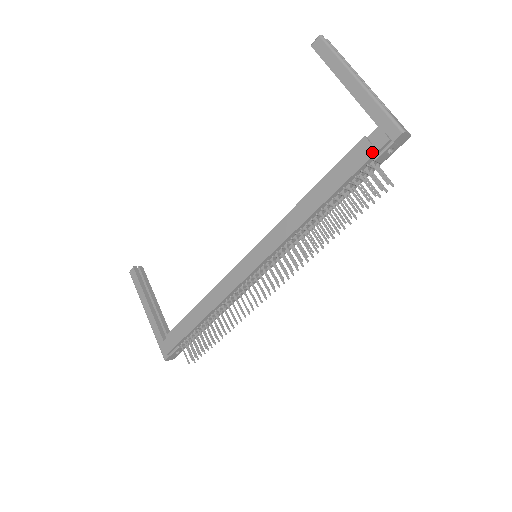
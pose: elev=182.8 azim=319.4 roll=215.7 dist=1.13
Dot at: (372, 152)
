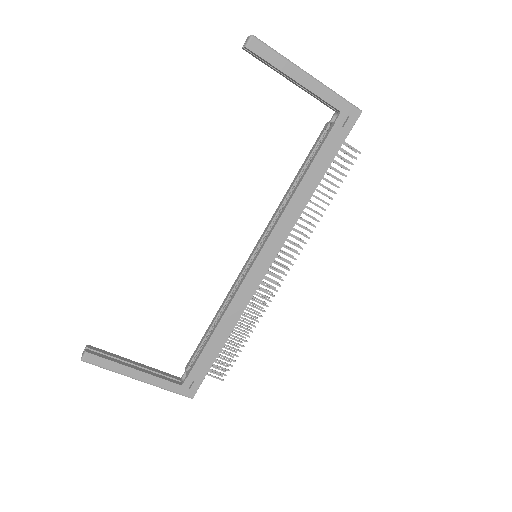
Dot at: (346, 134)
